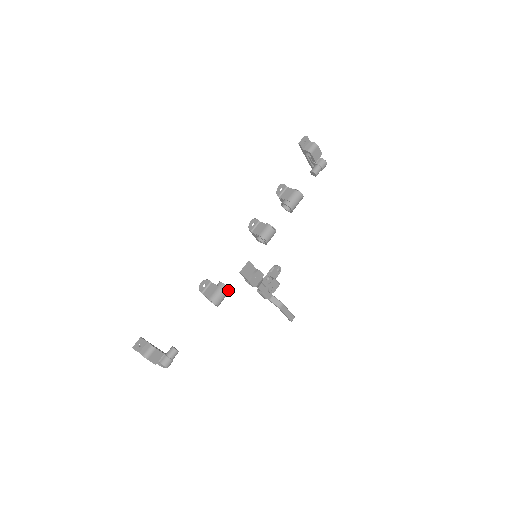
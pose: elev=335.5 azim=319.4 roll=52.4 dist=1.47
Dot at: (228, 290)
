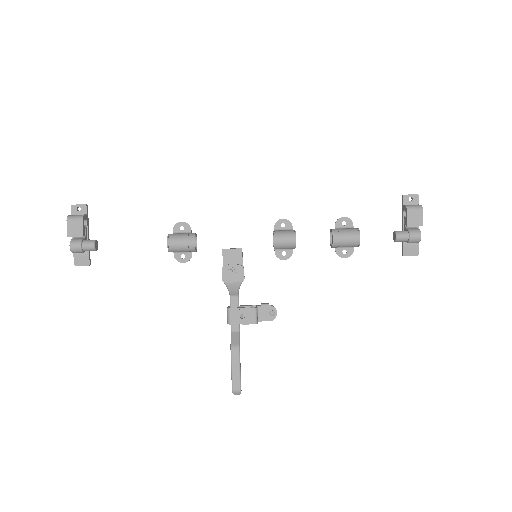
Dot at: (192, 242)
